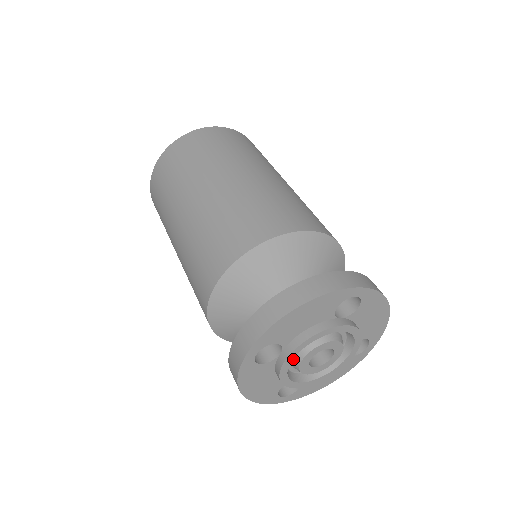
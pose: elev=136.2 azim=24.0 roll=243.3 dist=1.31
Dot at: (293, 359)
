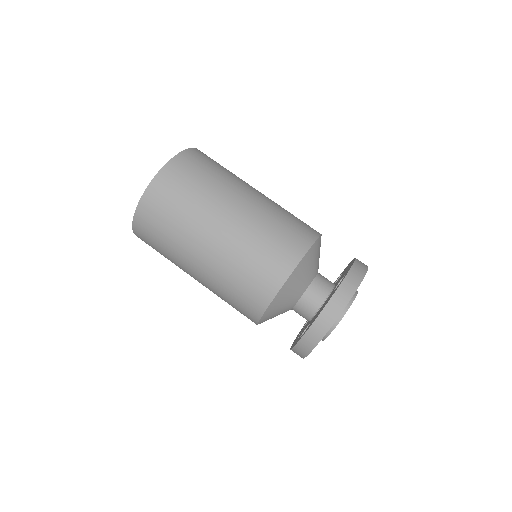
Dot at: occluded
